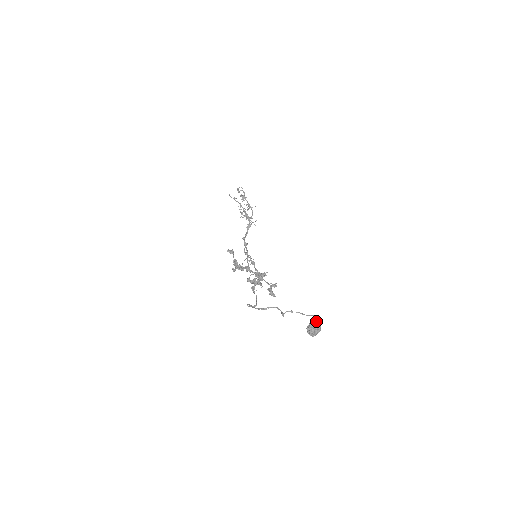
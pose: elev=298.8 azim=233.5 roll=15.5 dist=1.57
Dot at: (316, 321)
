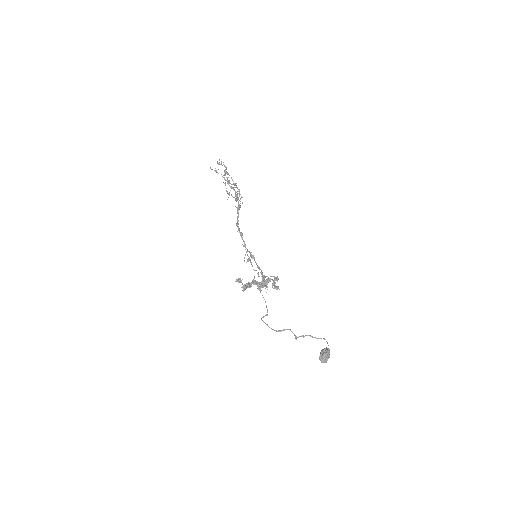
Dot at: (326, 351)
